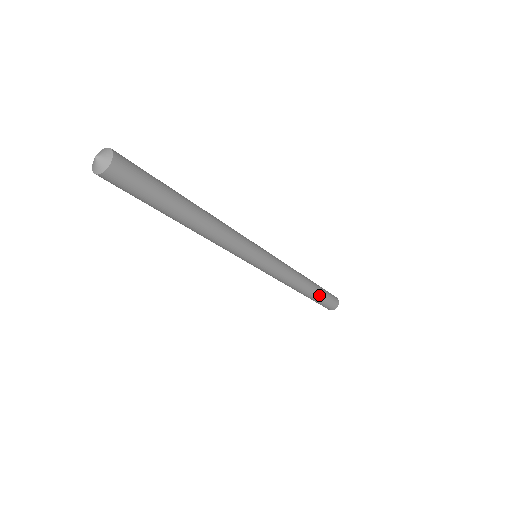
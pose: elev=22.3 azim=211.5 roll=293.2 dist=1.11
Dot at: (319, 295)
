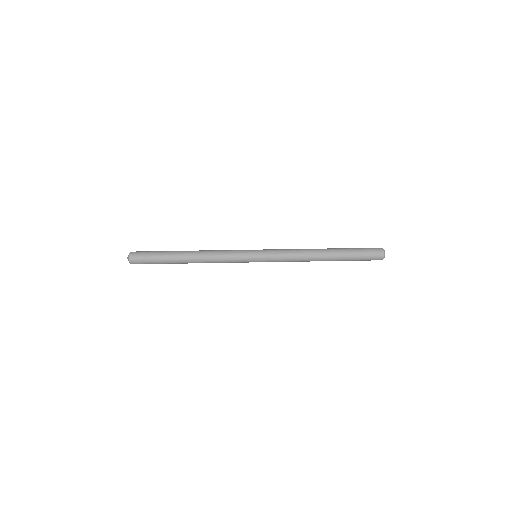
Dot at: (343, 260)
